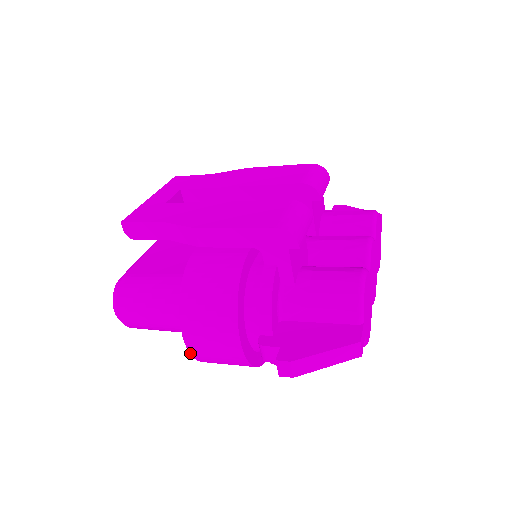
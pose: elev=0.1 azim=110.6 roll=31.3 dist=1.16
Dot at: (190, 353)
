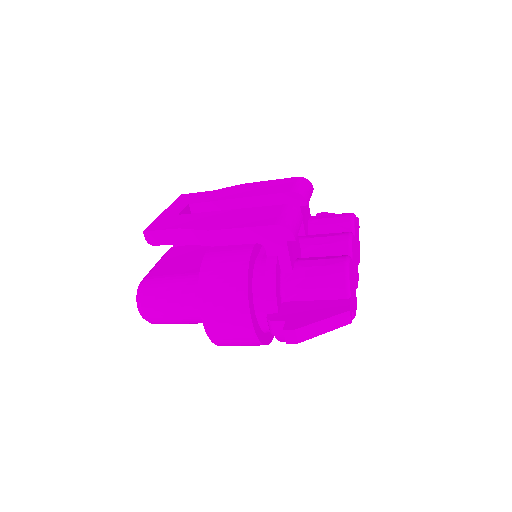
Dot at: (208, 336)
